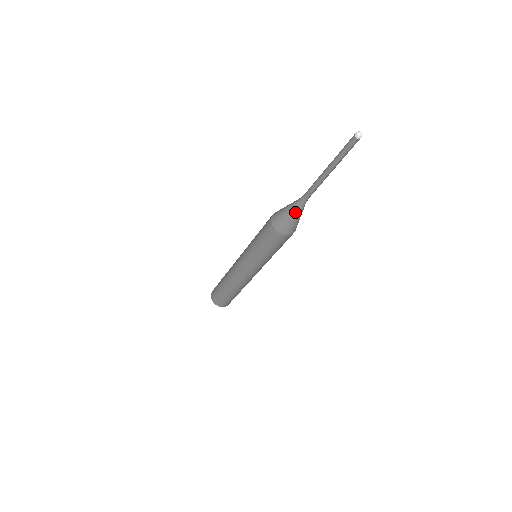
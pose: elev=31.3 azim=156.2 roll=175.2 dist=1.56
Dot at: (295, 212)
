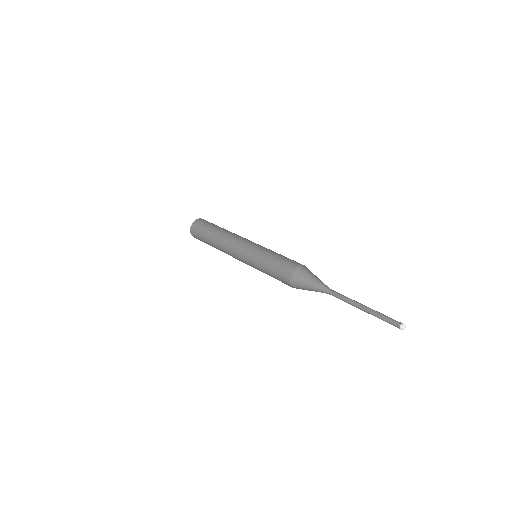
Dot at: occluded
